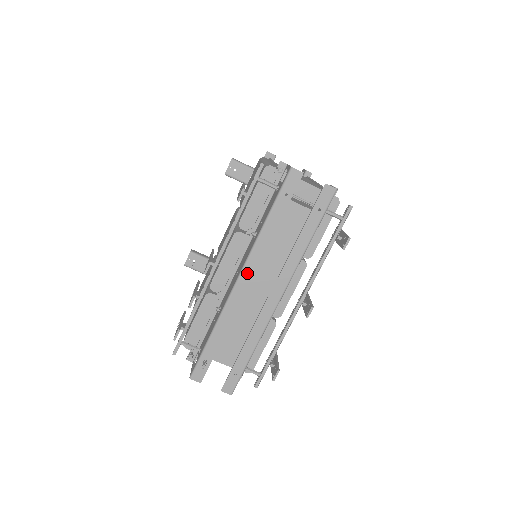
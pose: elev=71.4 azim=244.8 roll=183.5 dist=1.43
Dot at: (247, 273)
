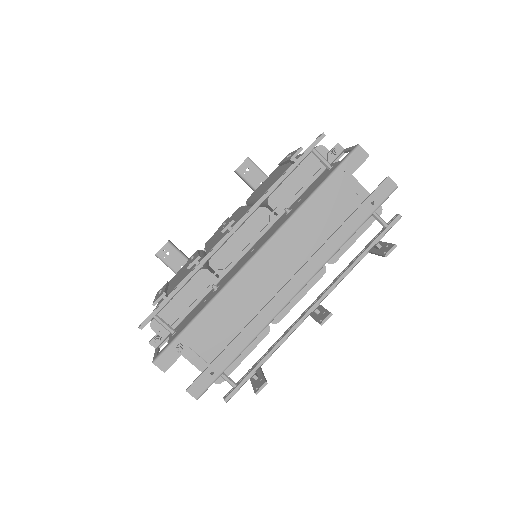
Dot at: (270, 249)
